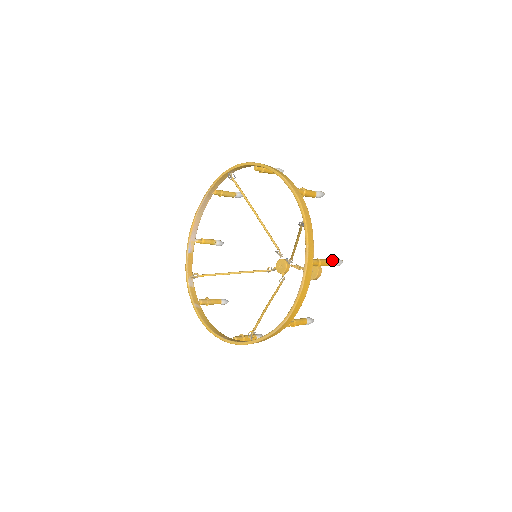
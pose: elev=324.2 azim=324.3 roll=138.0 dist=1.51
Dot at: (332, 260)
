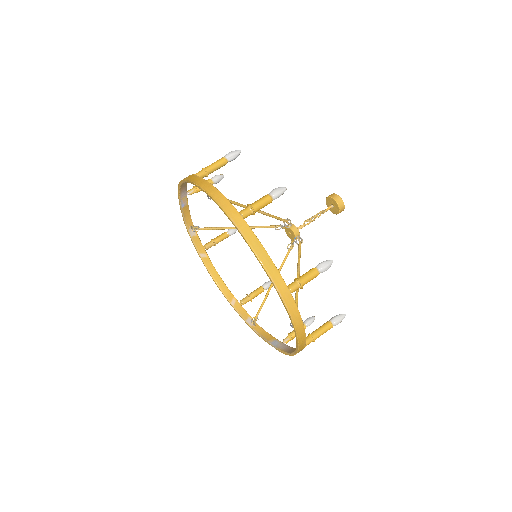
Dot at: (331, 326)
